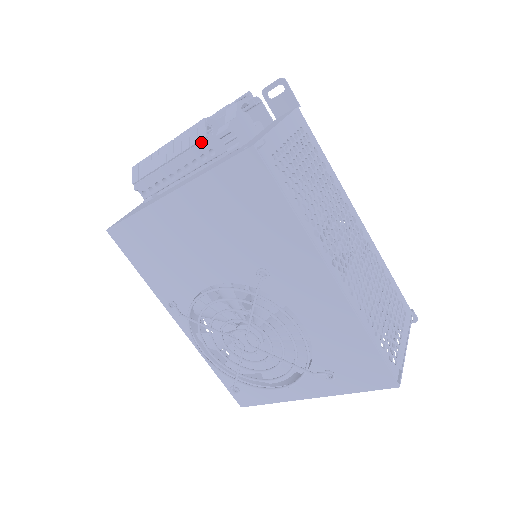
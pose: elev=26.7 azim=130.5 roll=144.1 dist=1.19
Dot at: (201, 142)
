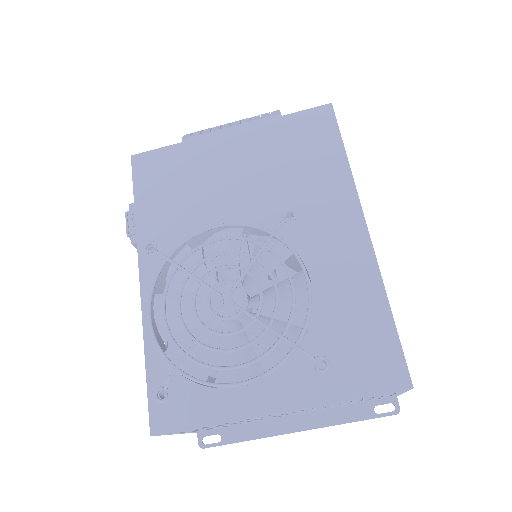
Dot at: (272, 116)
